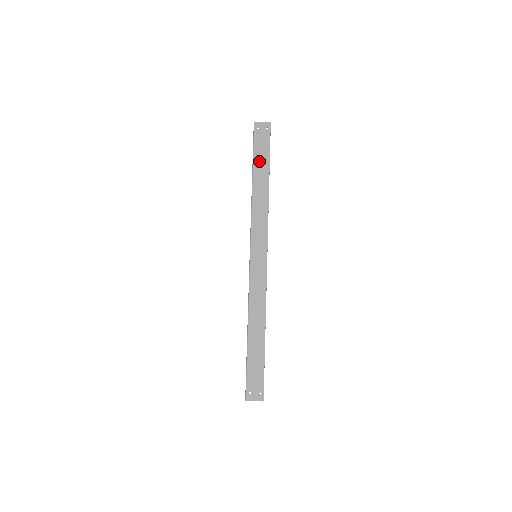
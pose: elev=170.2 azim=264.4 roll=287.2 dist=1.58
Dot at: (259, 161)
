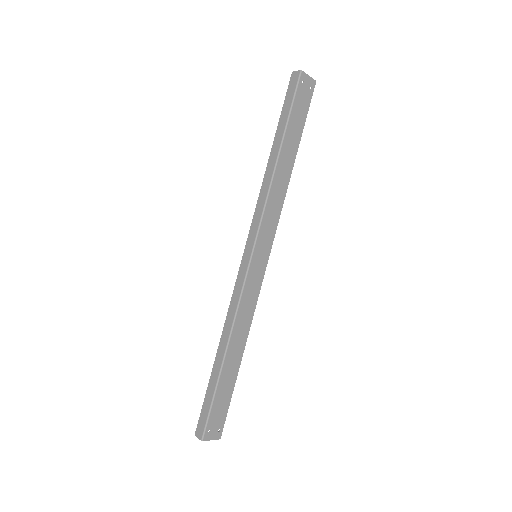
Dot at: (293, 129)
